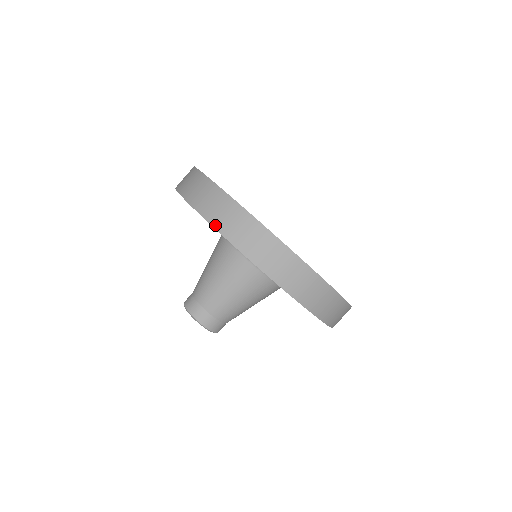
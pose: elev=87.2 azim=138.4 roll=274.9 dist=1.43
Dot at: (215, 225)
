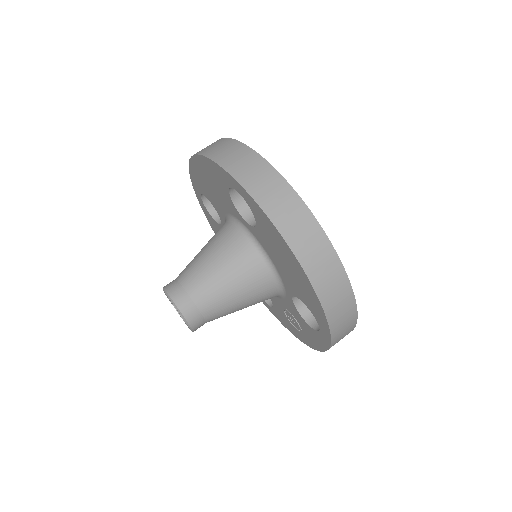
Dot at: (204, 153)
